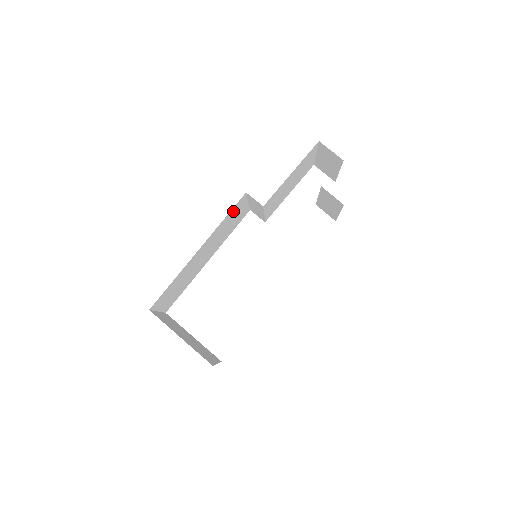
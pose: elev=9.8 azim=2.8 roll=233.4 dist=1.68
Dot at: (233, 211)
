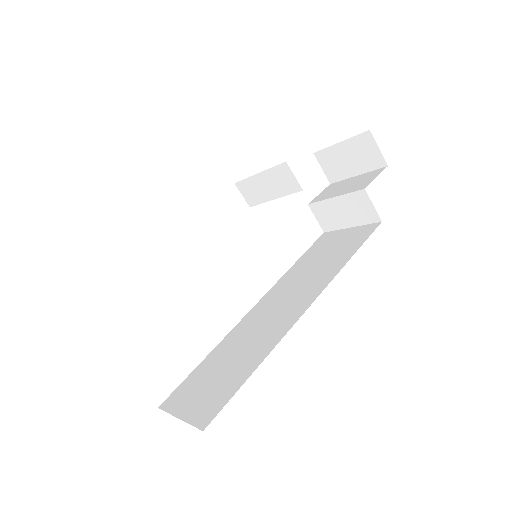
Dot at: occluded
